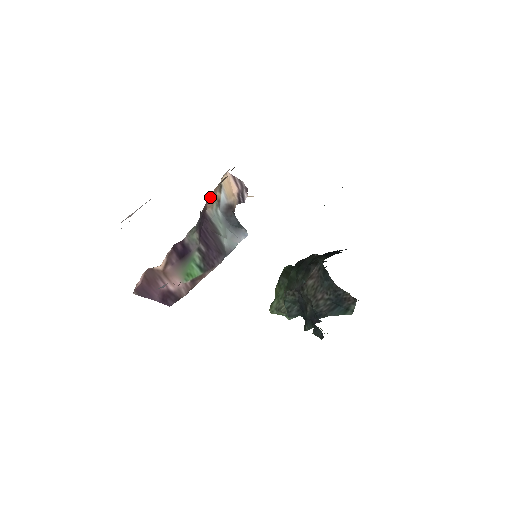
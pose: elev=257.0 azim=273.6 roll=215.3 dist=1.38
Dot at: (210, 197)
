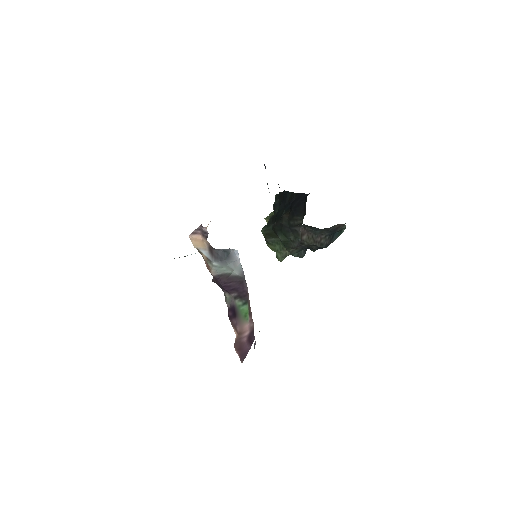
Dot at: (207, 267)
